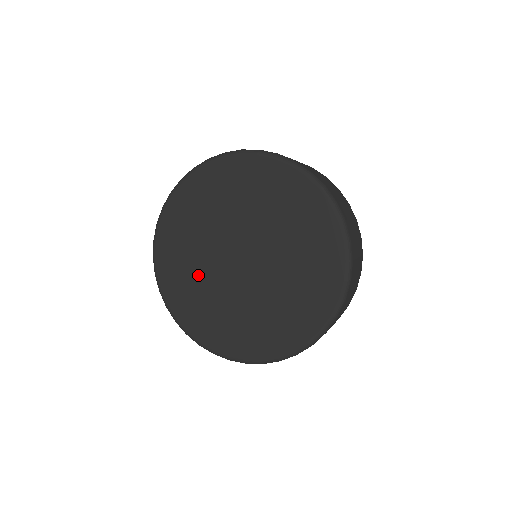
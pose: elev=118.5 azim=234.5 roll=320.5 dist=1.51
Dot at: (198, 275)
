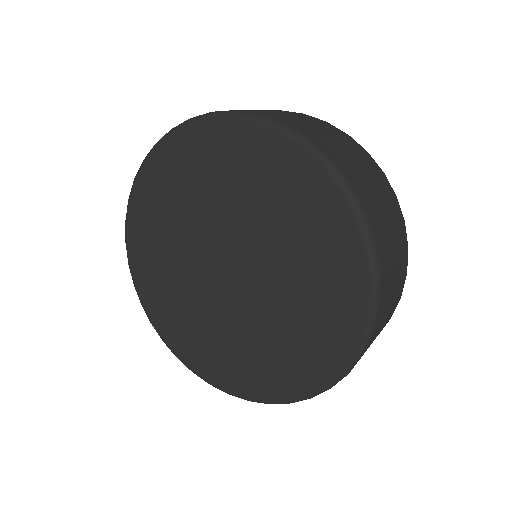
Dot at: (179, 222)
